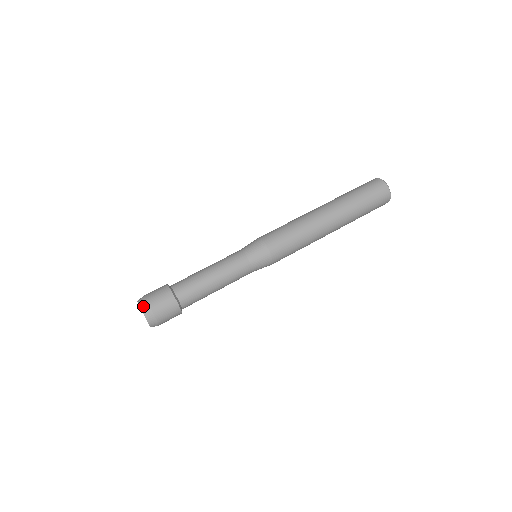
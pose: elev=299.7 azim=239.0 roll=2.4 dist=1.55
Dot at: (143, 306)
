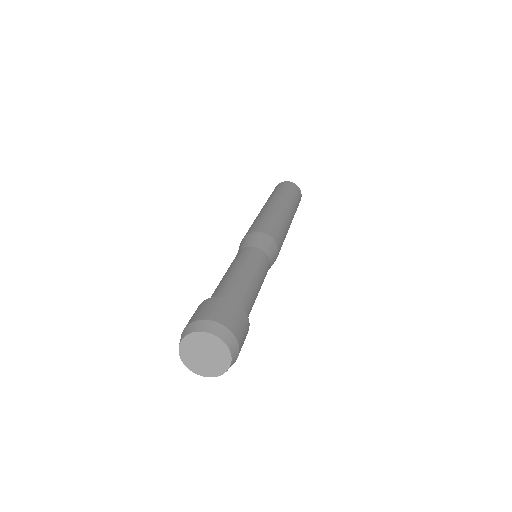
Dot at: (190, 329)
